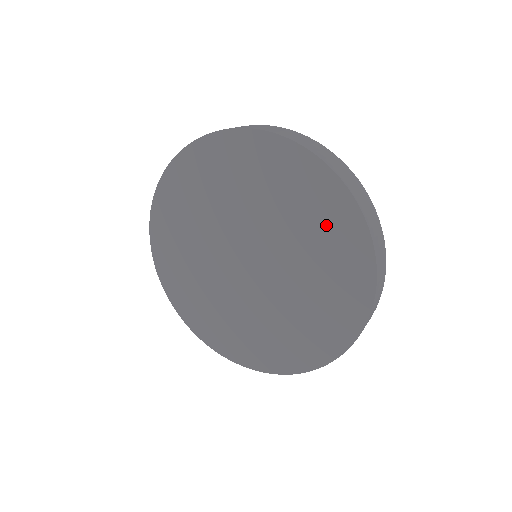
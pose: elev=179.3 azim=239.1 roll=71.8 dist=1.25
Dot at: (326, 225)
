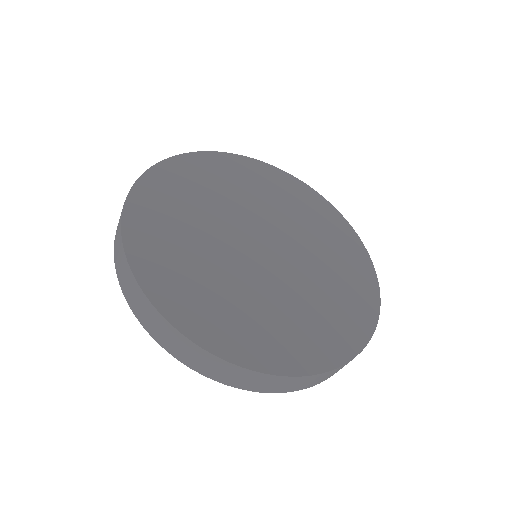
Dot at: occluded
